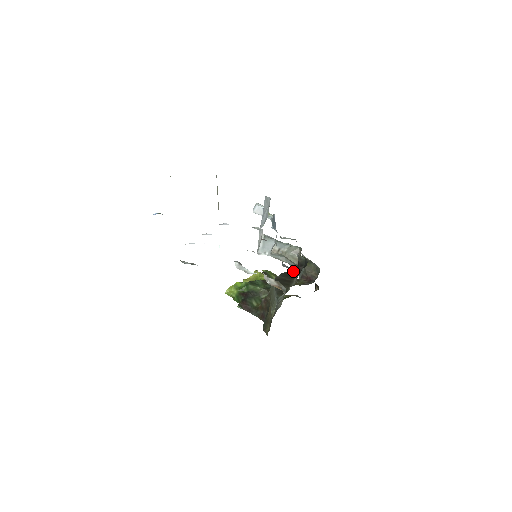
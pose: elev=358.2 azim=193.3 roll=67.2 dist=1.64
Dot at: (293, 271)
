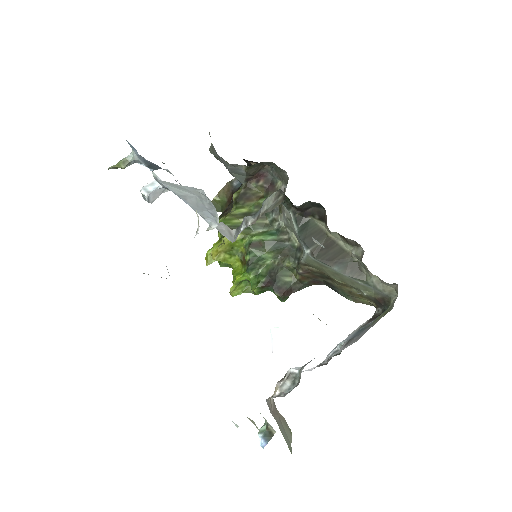
Dot at: (301, 221)
